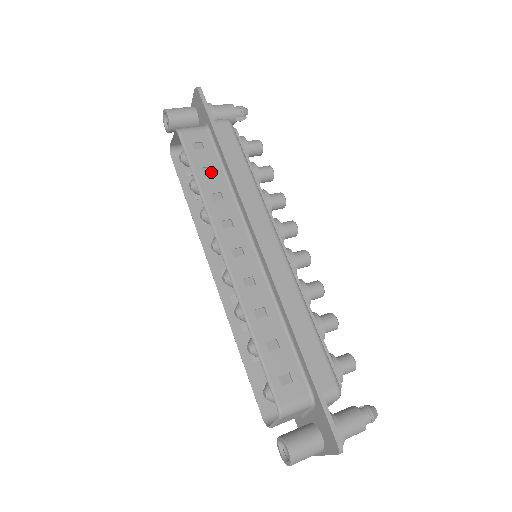
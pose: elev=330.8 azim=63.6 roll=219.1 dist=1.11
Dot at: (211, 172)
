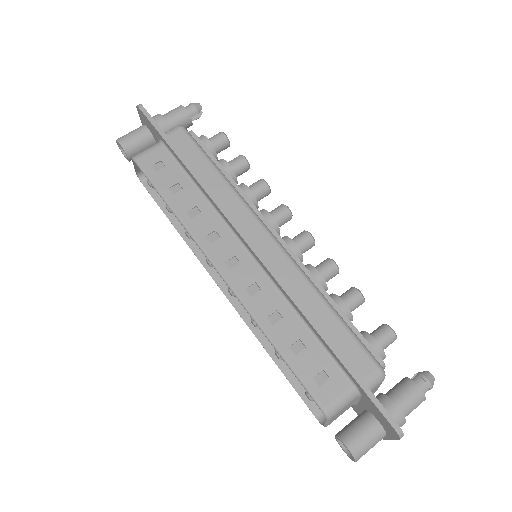
Dot at: (180, 189)
